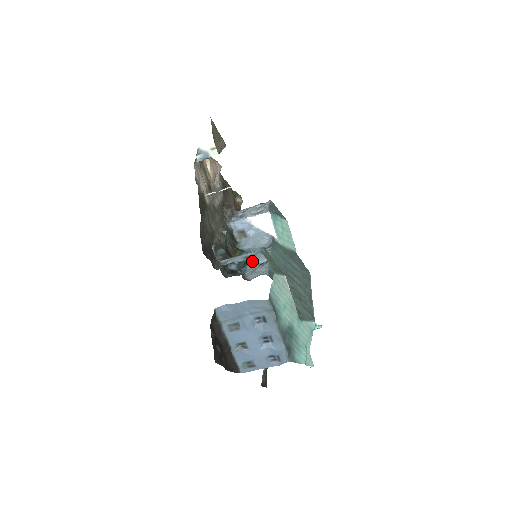
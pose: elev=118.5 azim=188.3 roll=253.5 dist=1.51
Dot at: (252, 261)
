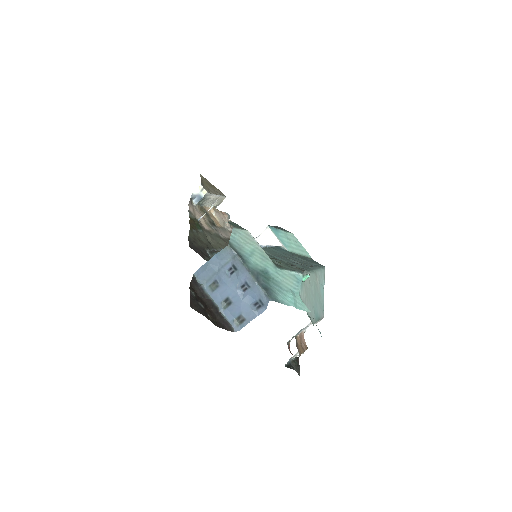
Dot at: occluded
